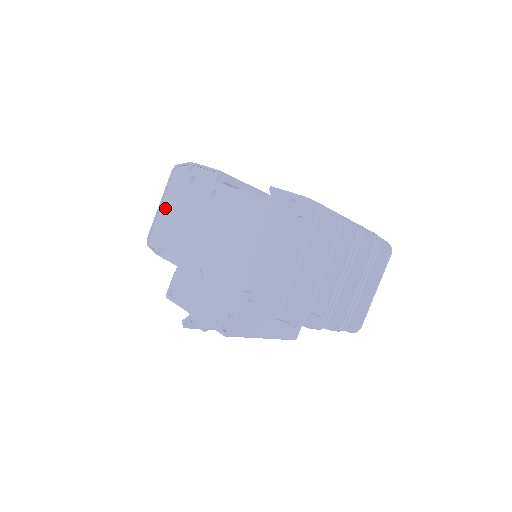
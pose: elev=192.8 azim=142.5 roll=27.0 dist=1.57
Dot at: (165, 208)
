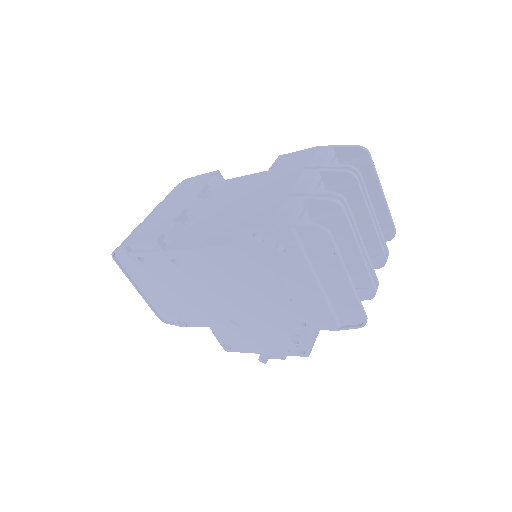
Dot at: (145, 290)
